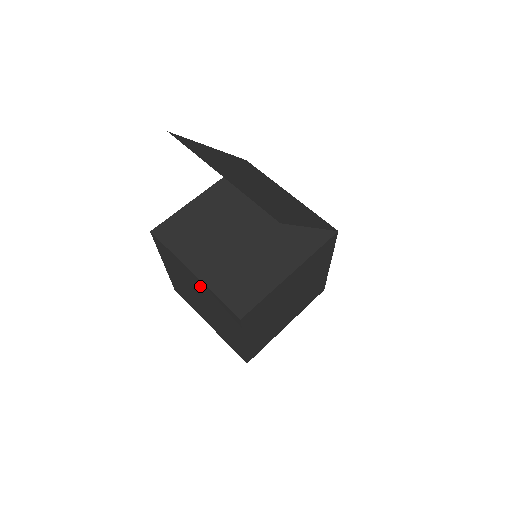
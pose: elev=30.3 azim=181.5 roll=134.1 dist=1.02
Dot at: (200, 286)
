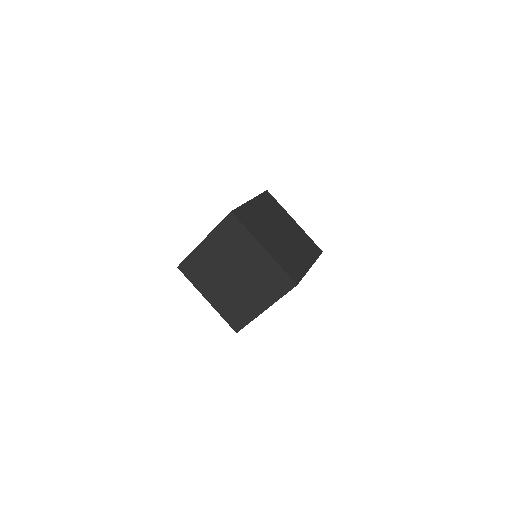
Dot at: (259, 260)
